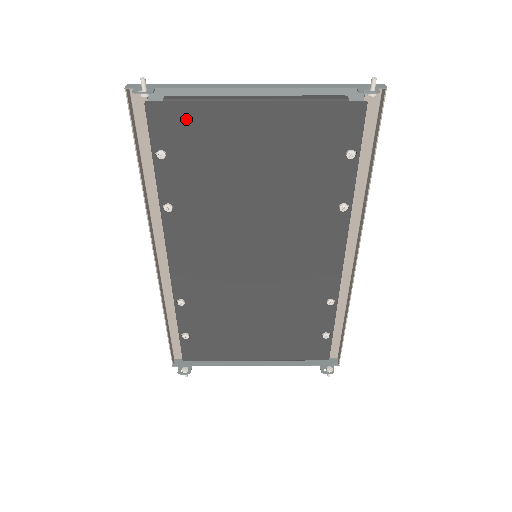
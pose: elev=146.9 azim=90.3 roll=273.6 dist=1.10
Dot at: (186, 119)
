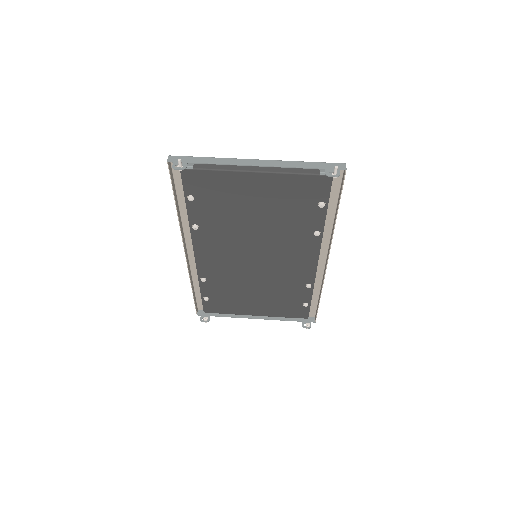
Dot at: (208, 180)
